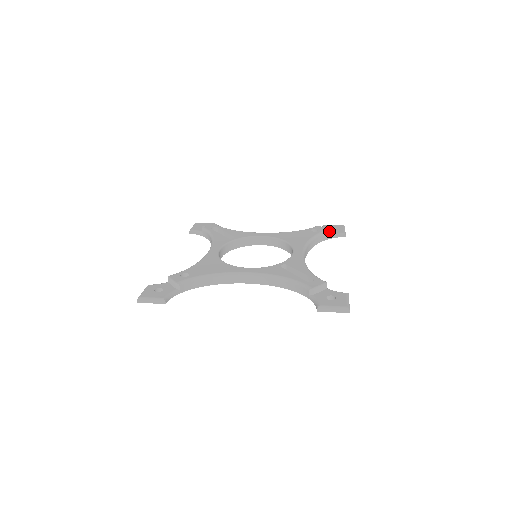
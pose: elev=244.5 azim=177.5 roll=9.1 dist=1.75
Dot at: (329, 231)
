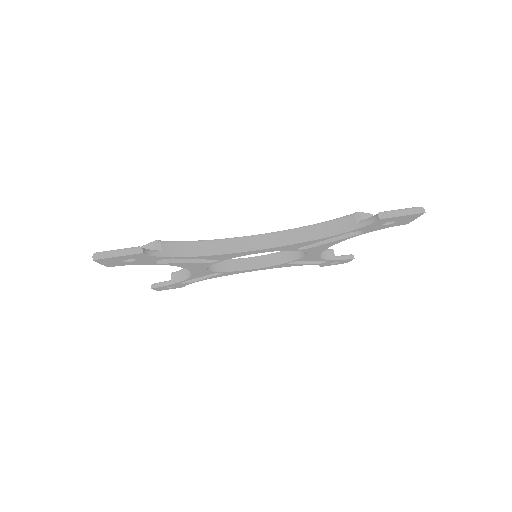
Dot at: occluded
